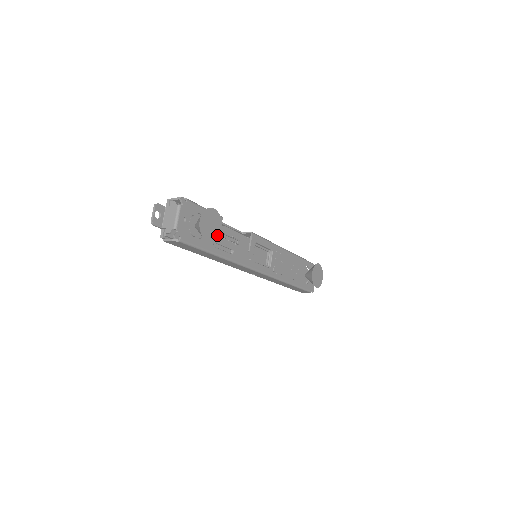
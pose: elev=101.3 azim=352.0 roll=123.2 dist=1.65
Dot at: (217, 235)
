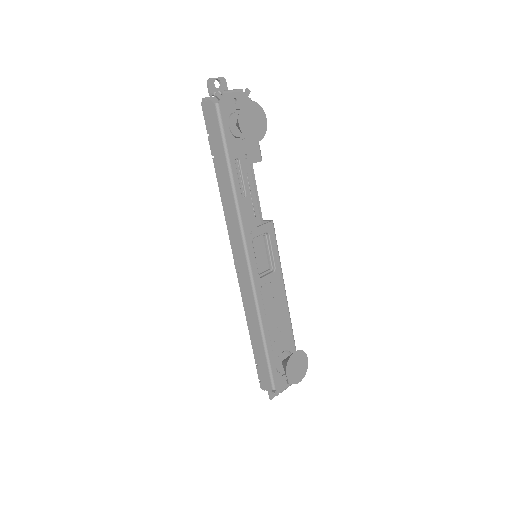
Dot at: (250, 136)
